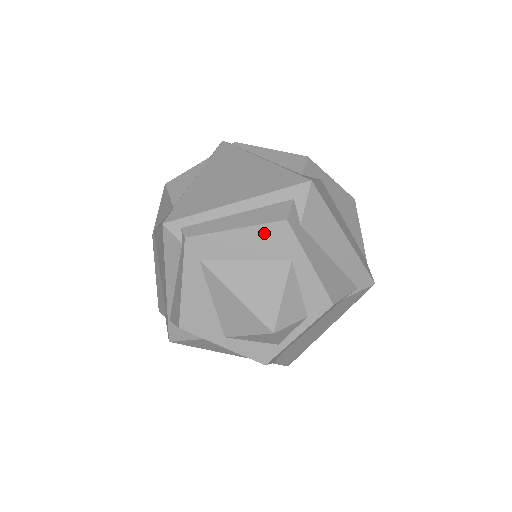
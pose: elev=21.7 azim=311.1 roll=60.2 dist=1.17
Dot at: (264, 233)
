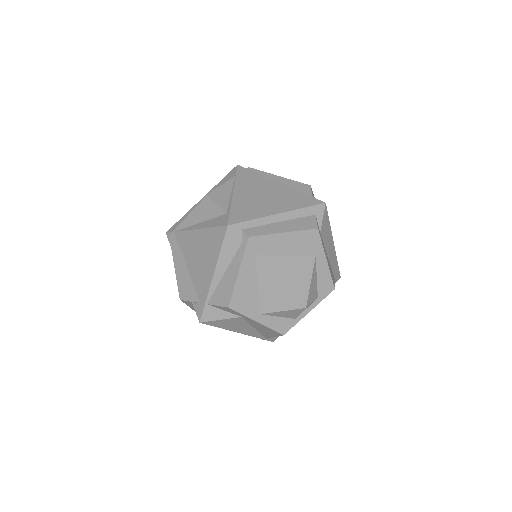
Dot at: (302, 237)
